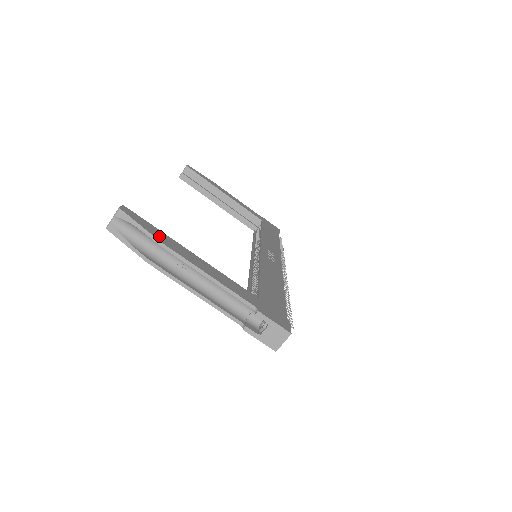
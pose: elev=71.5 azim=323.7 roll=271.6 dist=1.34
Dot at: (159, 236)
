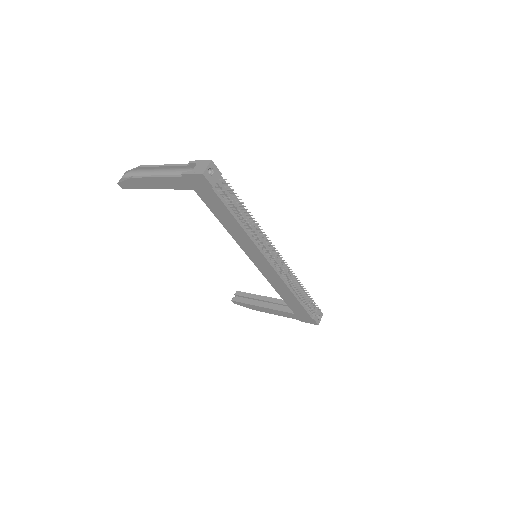
Dot at: occluded
